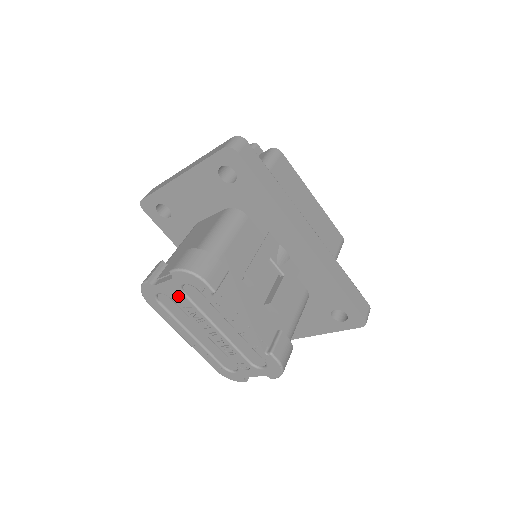
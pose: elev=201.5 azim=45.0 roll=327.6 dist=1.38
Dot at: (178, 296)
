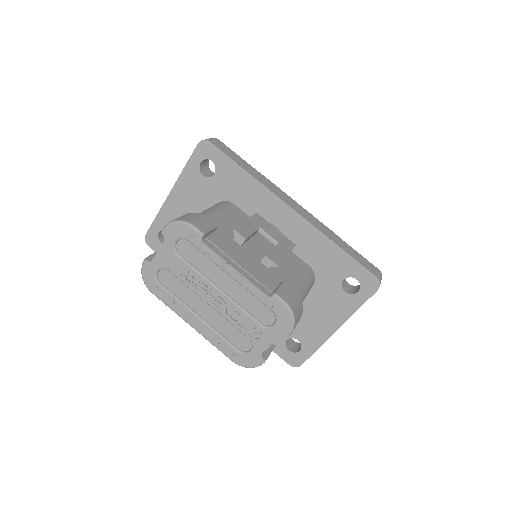
Dot at: (174, 262)
